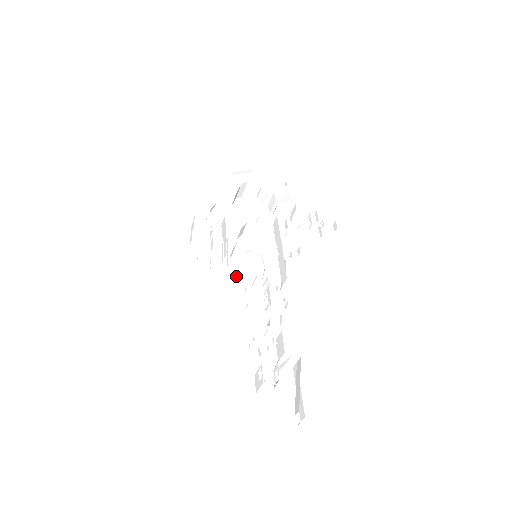
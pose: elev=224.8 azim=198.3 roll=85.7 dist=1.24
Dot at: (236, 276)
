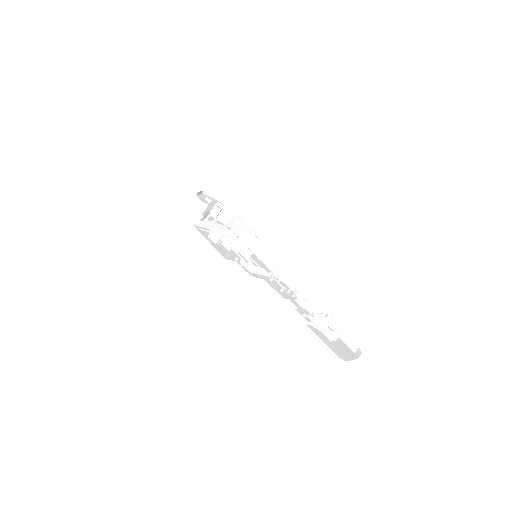
Dot at: occluded
